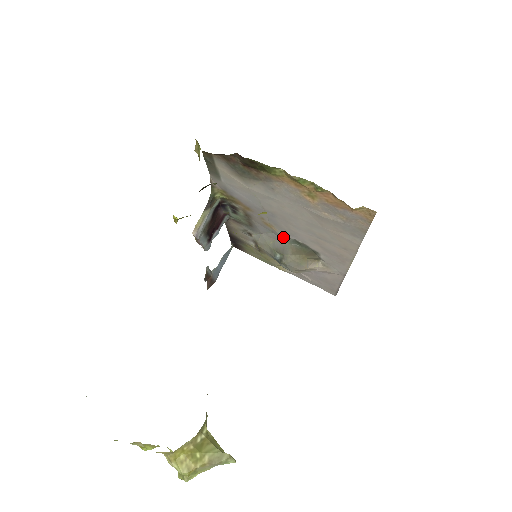
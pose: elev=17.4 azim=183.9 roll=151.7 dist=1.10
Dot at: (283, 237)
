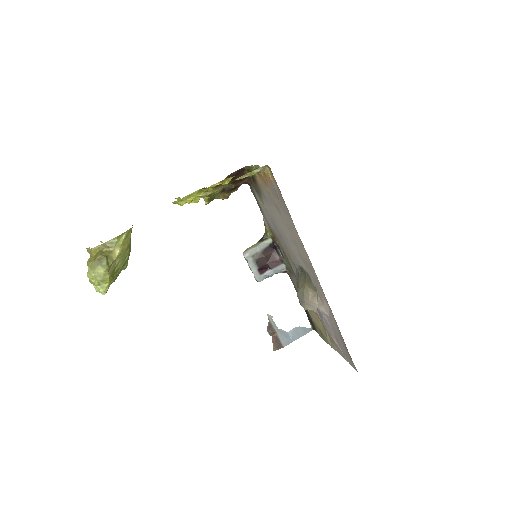
Dot at: (297, 268)
